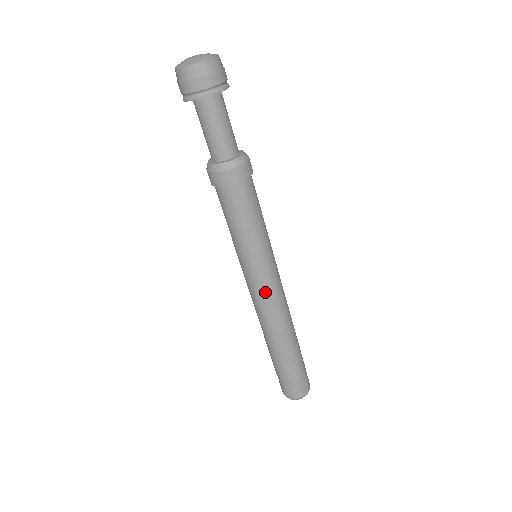
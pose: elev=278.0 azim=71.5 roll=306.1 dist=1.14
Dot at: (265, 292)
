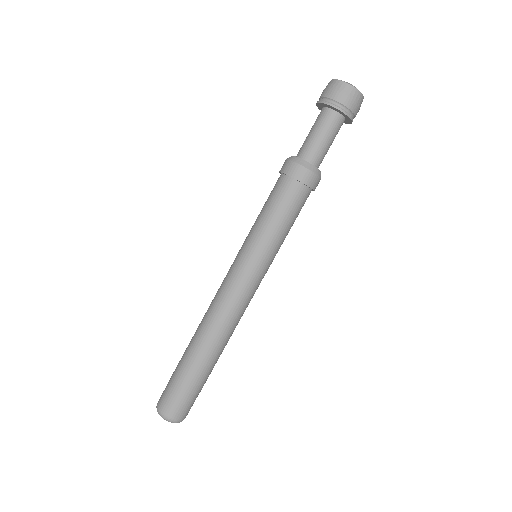
Dot at: (234, 284)
